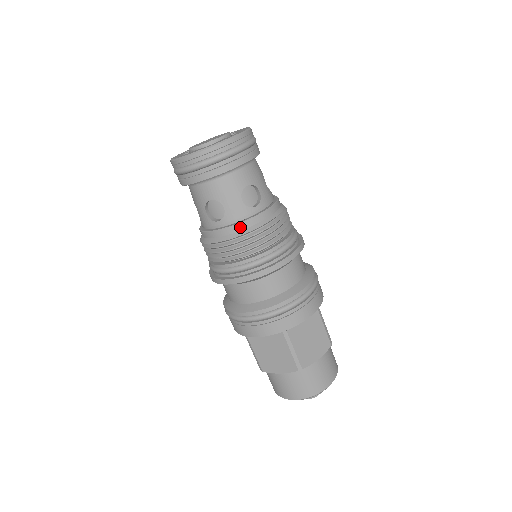
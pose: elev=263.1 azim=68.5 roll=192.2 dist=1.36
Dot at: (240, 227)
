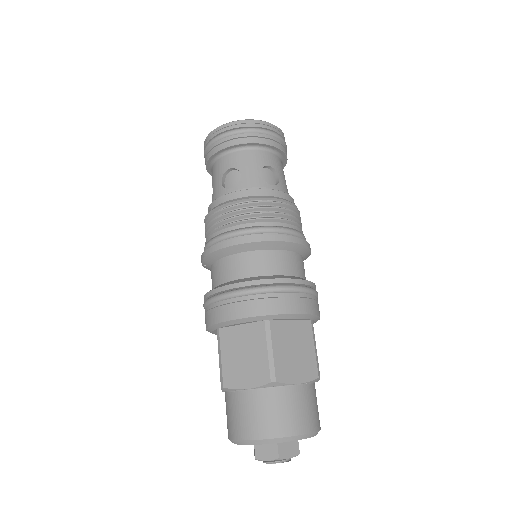
Dot at: (251, 193)
